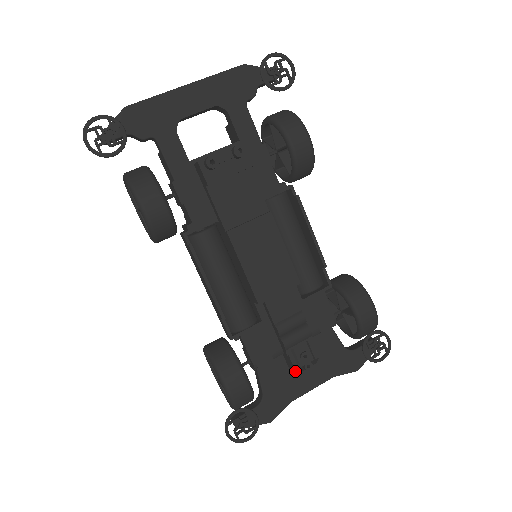
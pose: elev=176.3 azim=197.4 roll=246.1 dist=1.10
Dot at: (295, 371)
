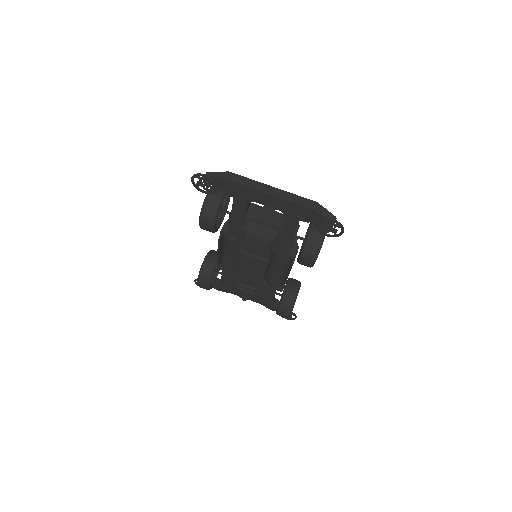
Dot at: (238, 295)
